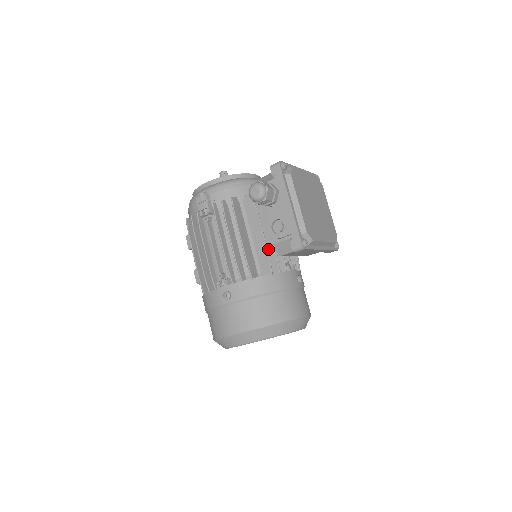
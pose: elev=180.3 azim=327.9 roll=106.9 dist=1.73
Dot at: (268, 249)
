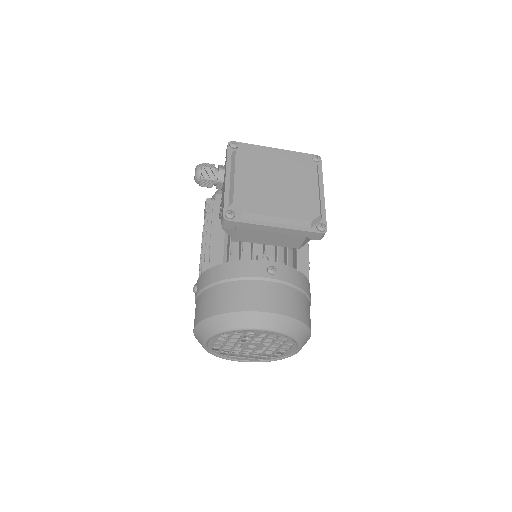
Dot at: occluded
